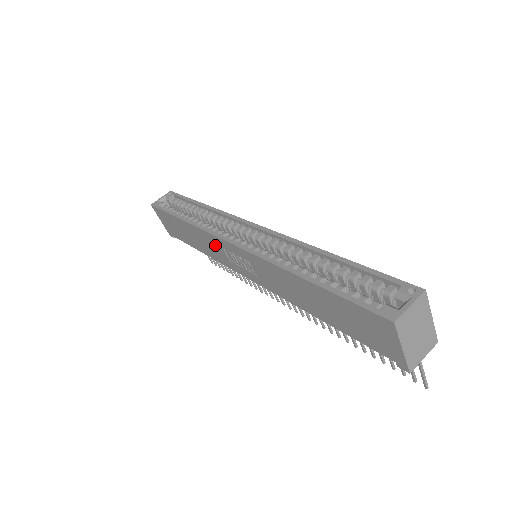
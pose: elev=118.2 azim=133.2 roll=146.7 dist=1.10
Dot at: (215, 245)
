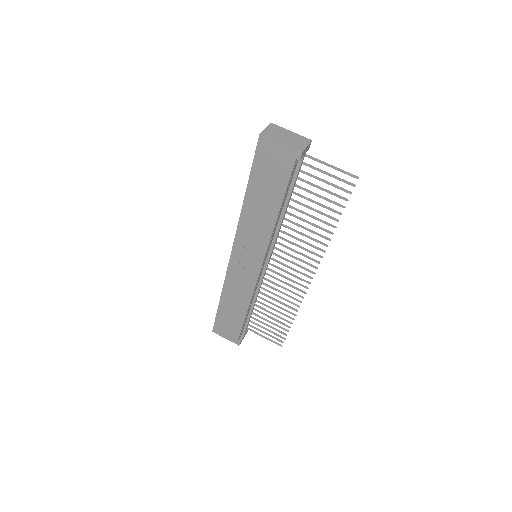
Dot at: (236, 278)
